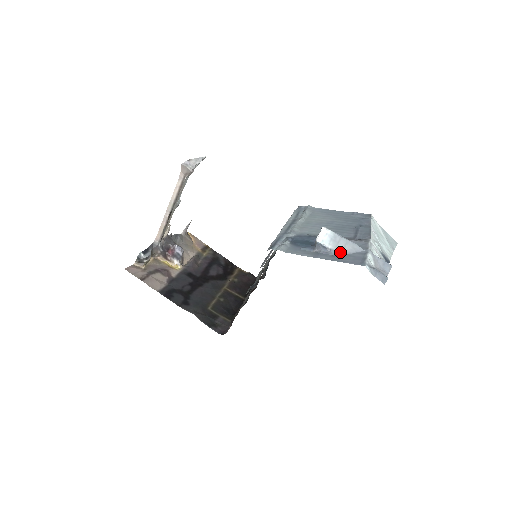
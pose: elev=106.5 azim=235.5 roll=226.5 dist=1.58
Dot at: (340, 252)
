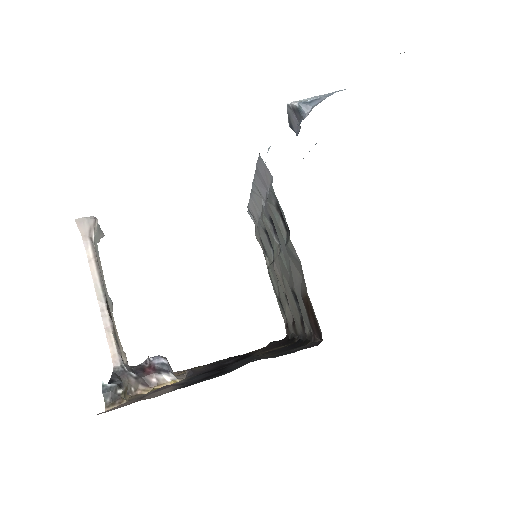
Dot at: (331, 94)
